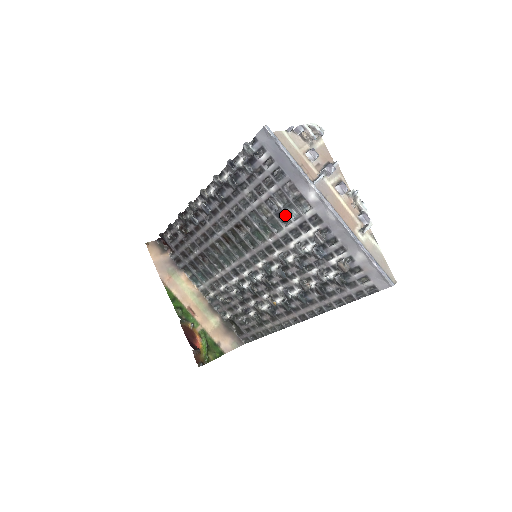
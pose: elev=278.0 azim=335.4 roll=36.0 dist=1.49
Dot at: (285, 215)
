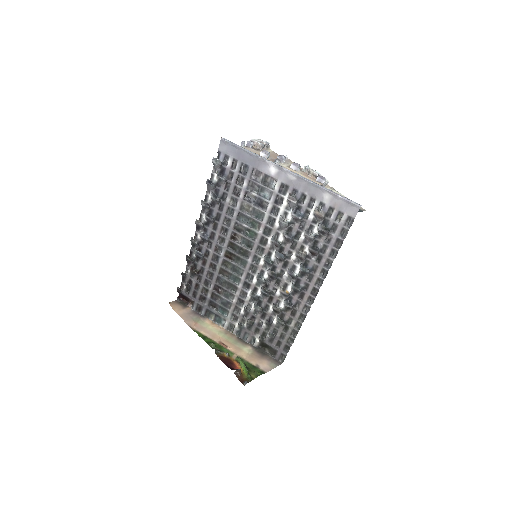
Dot at: (262, 201)
